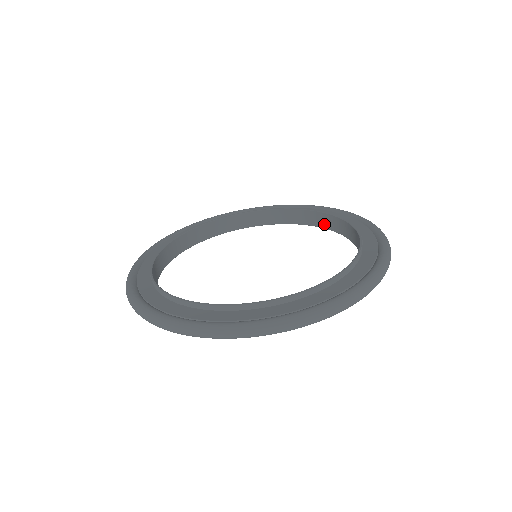
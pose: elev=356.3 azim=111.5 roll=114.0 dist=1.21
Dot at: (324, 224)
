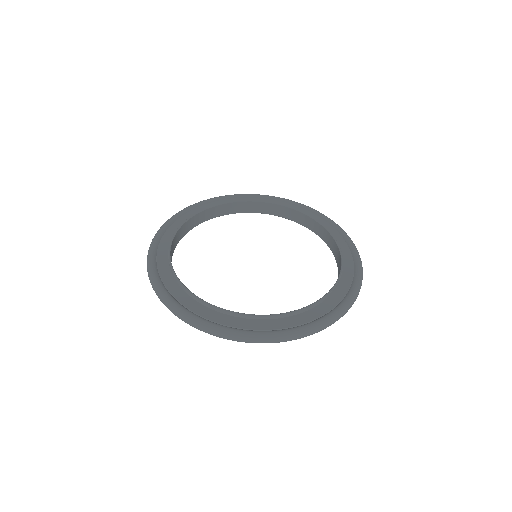
Dot at: (289, 216)
